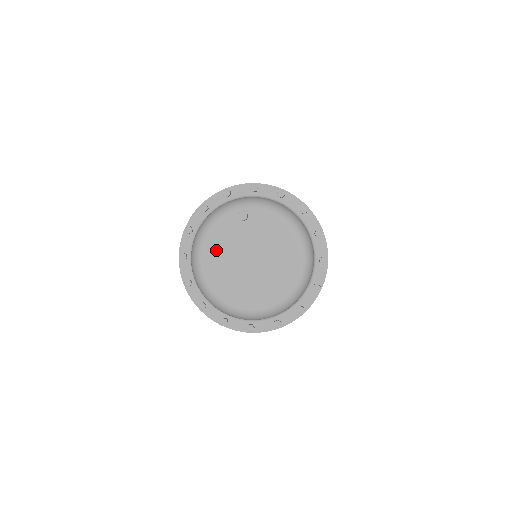
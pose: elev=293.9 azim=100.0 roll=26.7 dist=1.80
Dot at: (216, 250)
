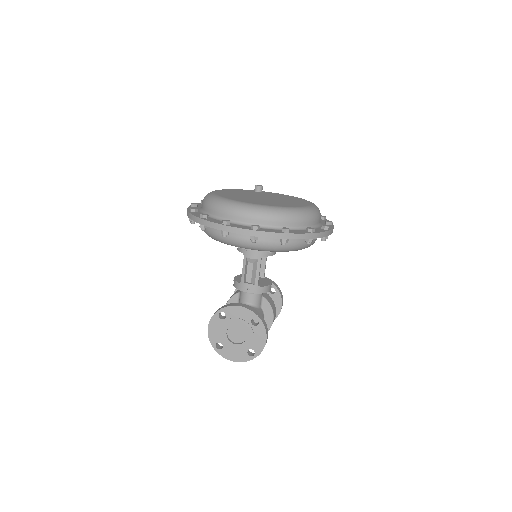
Dot at: (231, 192)
